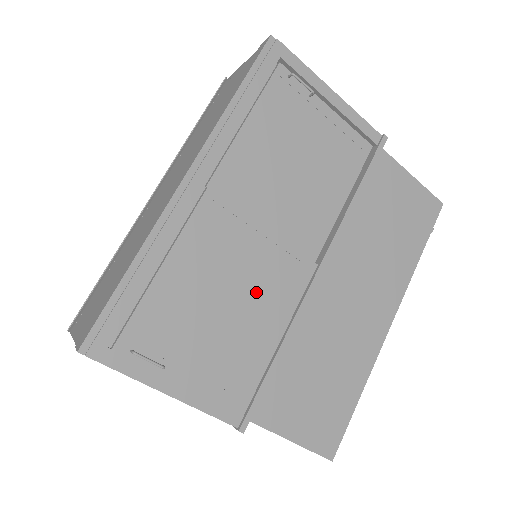
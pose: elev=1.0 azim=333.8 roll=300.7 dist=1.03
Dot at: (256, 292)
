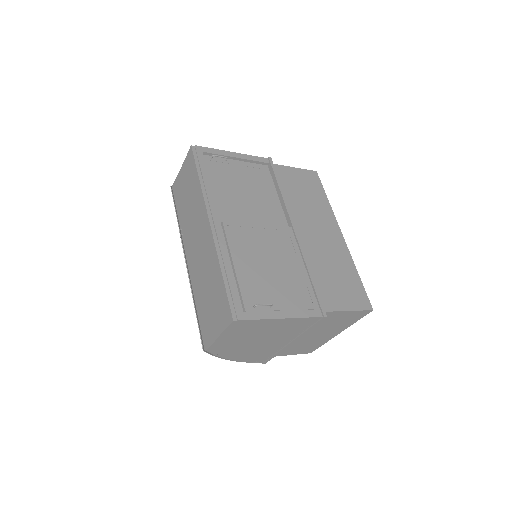
Dot at: (278, 254)
